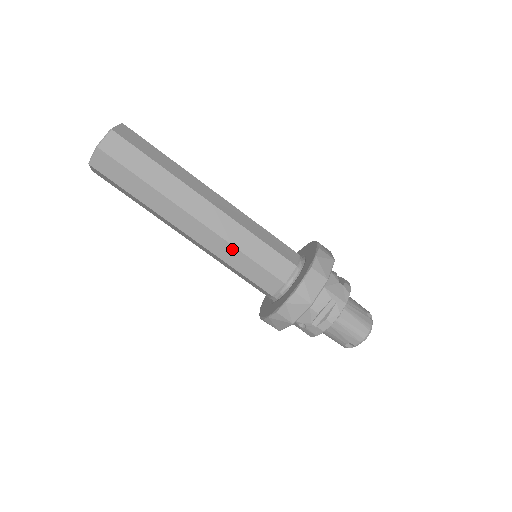
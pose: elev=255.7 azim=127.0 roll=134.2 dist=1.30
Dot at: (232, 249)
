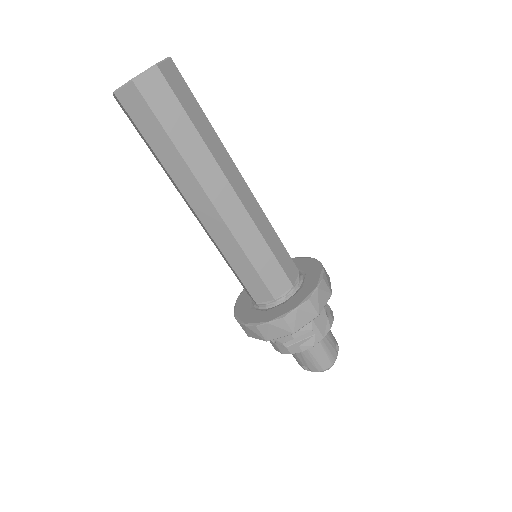
Dot at: (237, 248)
